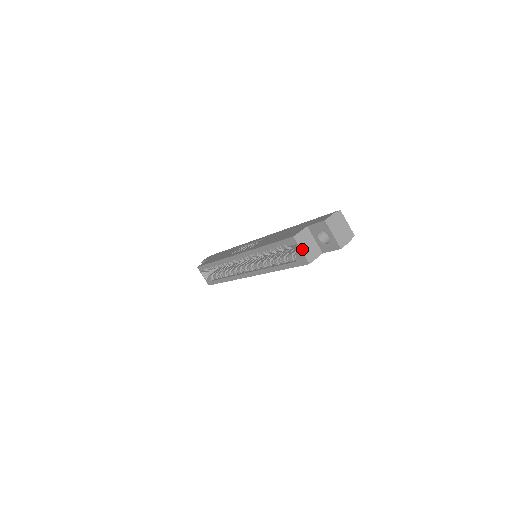
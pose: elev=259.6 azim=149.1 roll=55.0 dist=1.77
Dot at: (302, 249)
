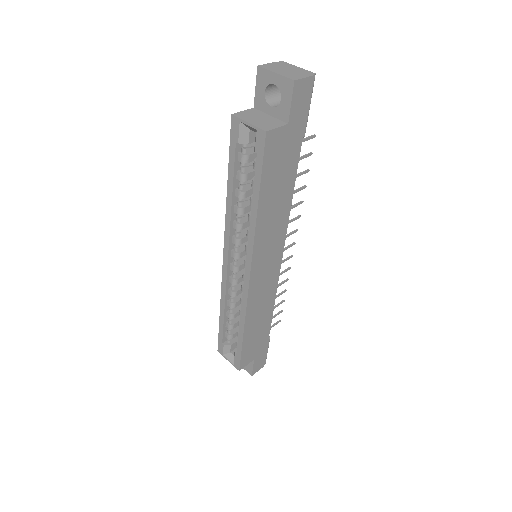
Dot at: (249, 122)
